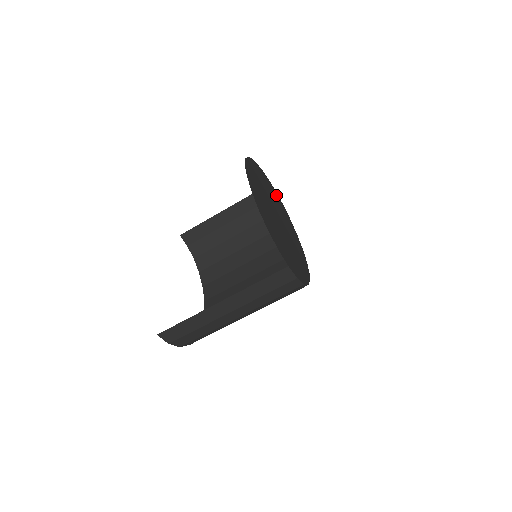
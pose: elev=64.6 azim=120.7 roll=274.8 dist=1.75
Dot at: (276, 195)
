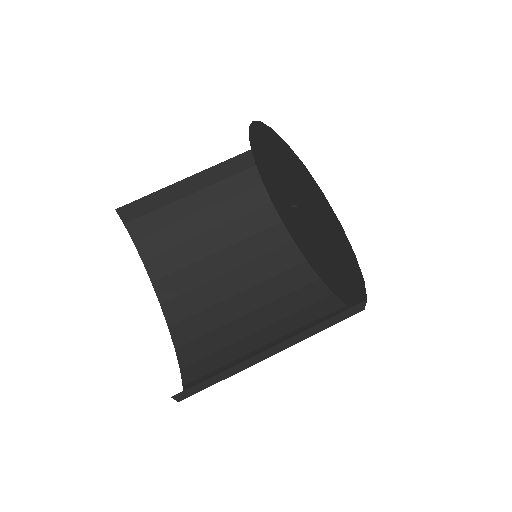
Dot at: (260, 168)
